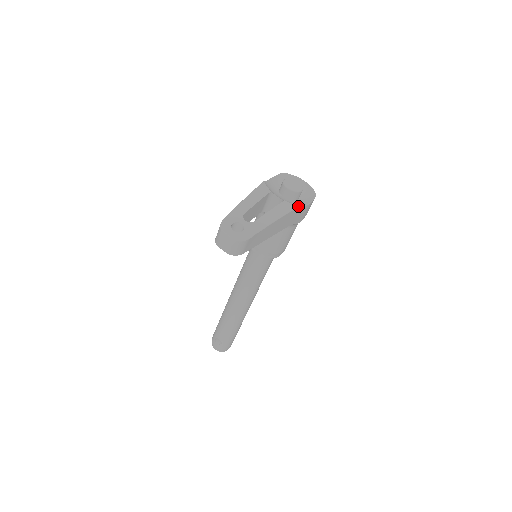
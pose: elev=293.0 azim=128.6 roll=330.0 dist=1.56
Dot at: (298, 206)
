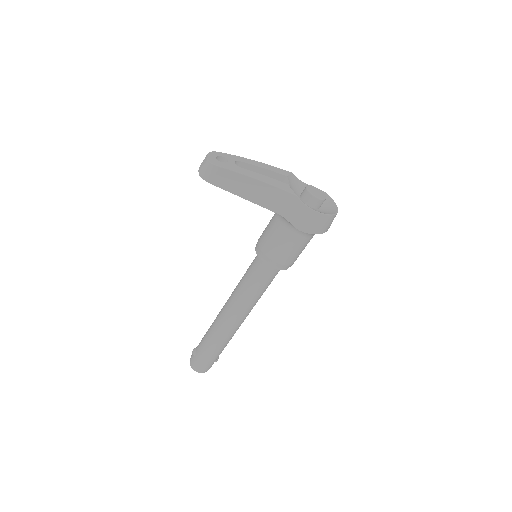
Dot at: (295, 194)
